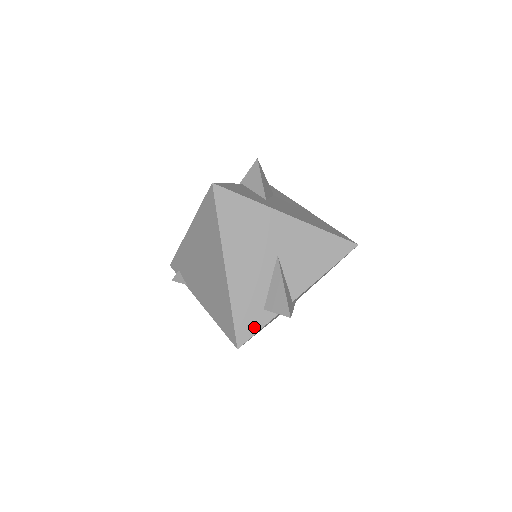
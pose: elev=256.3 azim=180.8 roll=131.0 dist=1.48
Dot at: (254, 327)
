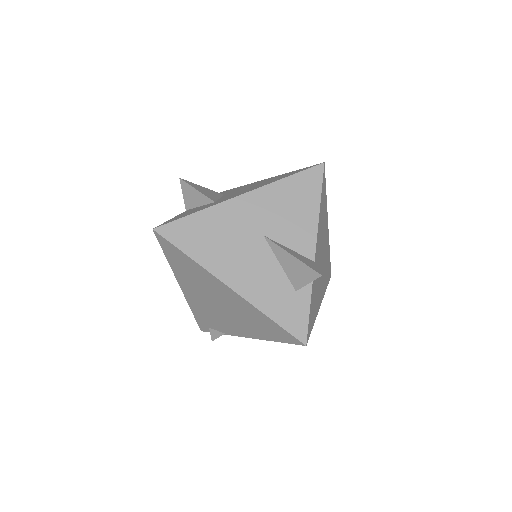
Dot at: (302, 314)
